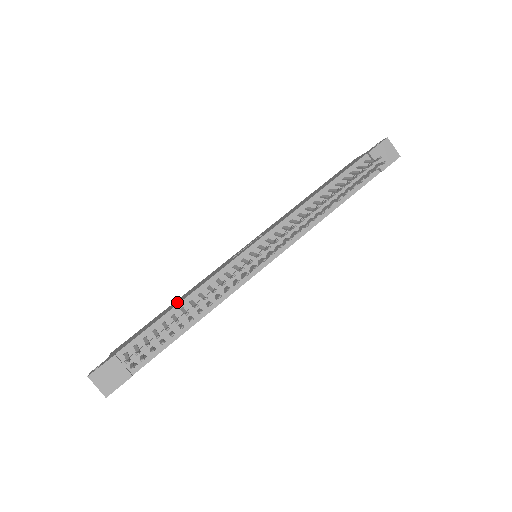
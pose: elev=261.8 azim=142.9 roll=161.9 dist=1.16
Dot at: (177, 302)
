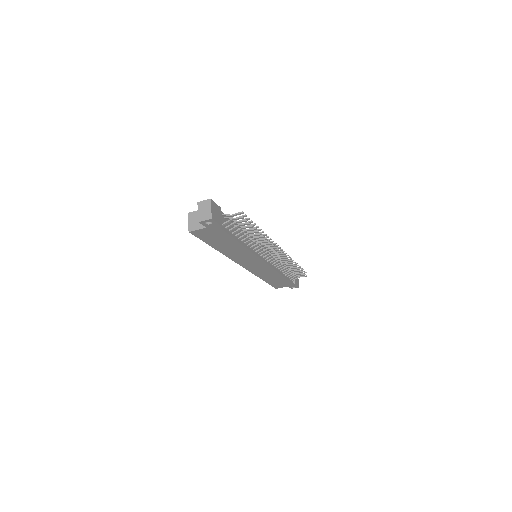
Dot at: occluded
